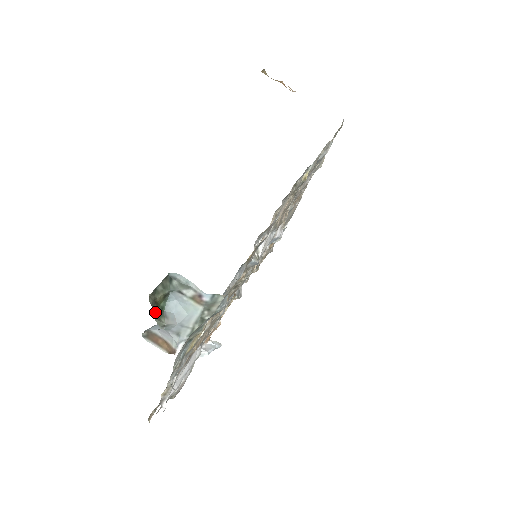
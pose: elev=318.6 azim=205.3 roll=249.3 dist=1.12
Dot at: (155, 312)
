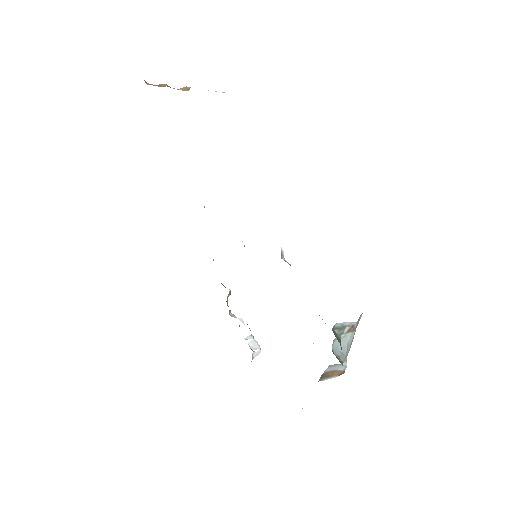
Dot at: occluded
